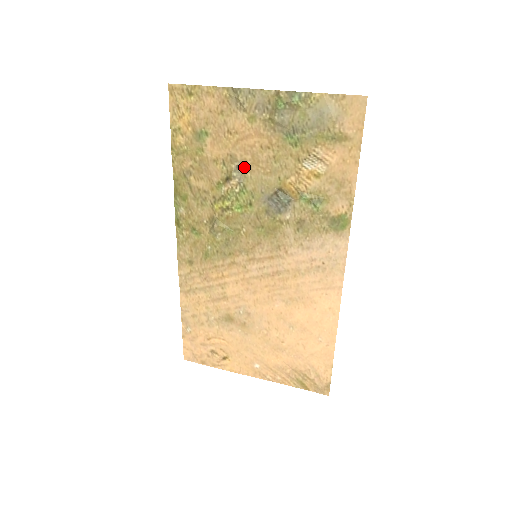
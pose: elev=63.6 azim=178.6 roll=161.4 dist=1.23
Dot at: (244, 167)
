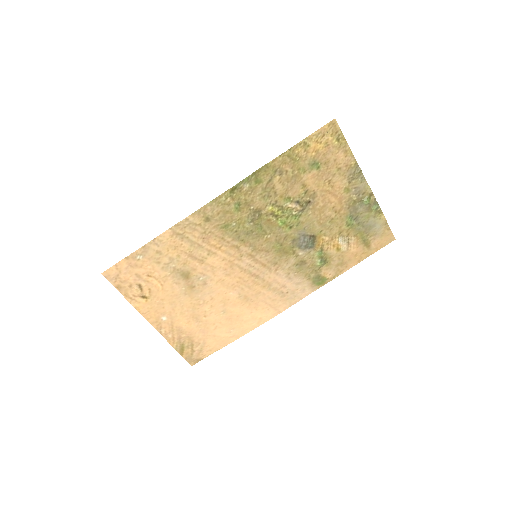
Dot at: (312, 206)
